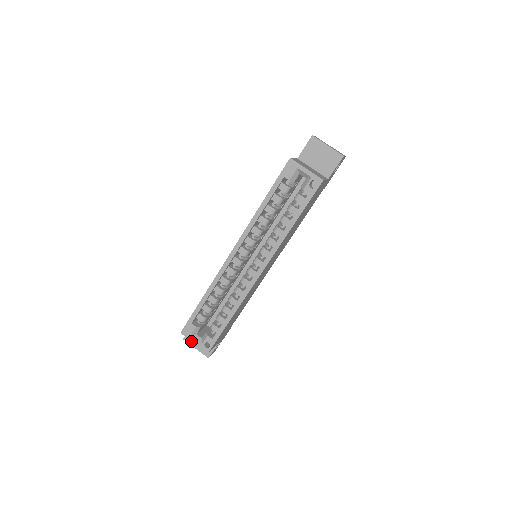
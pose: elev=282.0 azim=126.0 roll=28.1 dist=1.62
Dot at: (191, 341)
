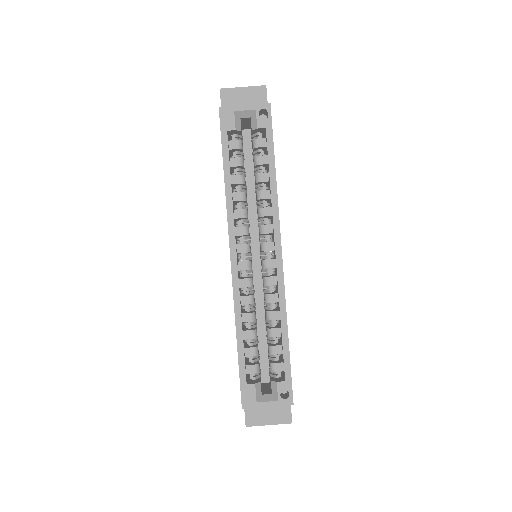
Dot at: (257, 421)
